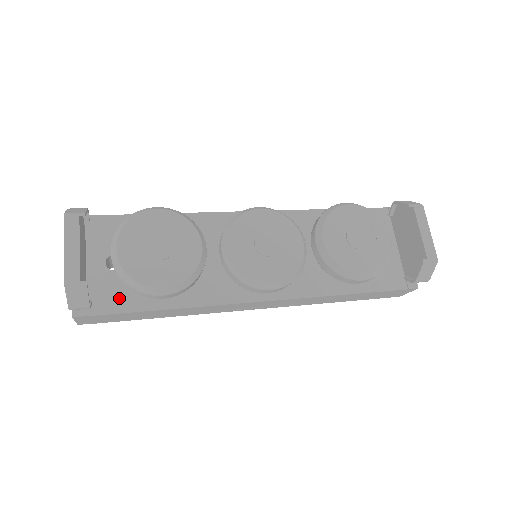
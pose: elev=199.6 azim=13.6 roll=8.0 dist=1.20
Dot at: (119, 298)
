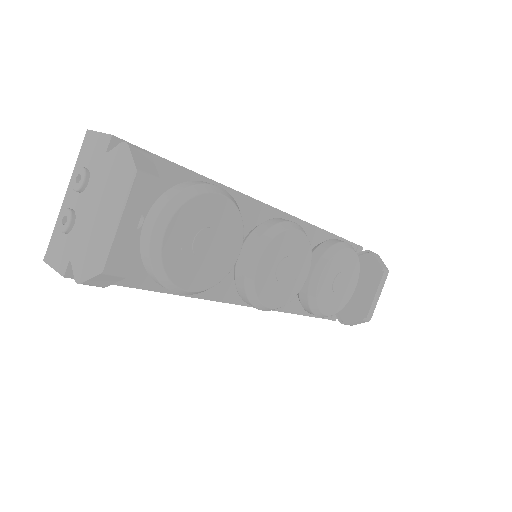
Dot at: (123, 267)
